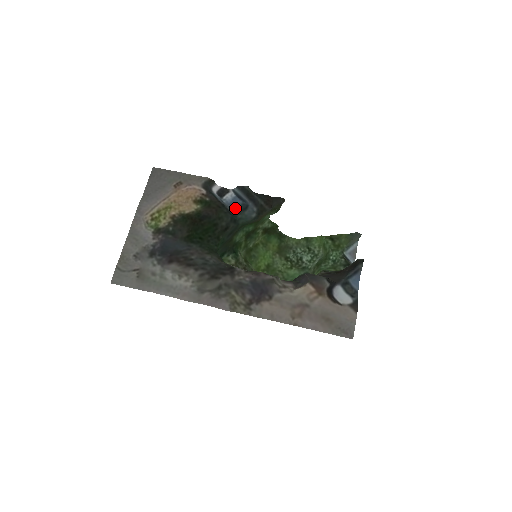
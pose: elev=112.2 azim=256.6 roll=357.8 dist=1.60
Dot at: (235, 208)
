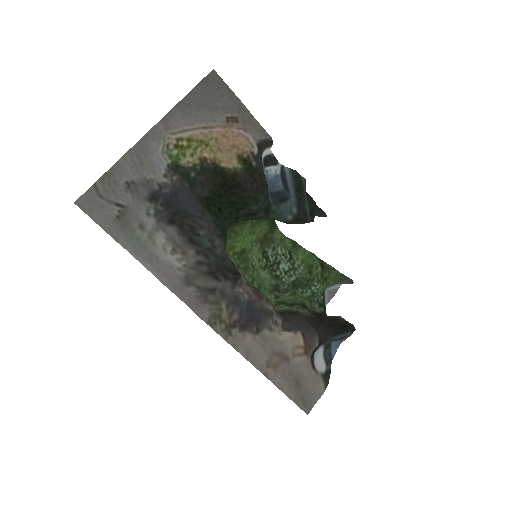
Dot at: (272, 190)
